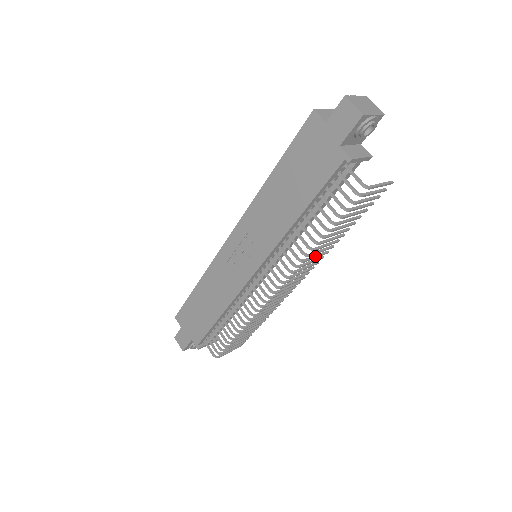
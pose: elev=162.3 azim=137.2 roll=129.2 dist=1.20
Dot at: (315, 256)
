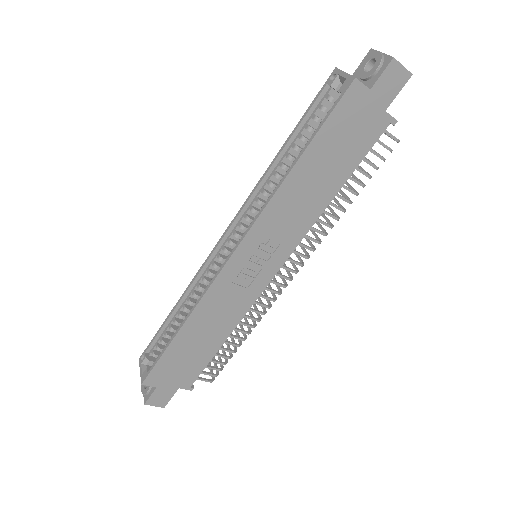
Dot at: (319, 223)
